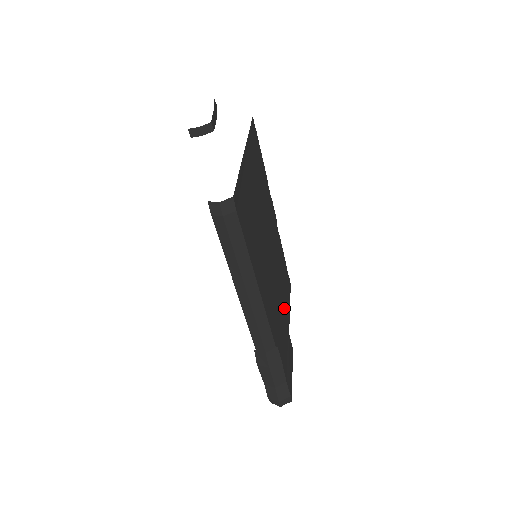
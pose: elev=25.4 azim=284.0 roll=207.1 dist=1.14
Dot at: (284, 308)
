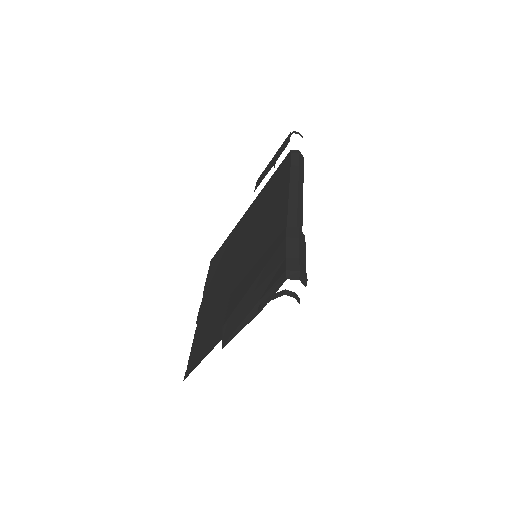
Dot at: occluded
